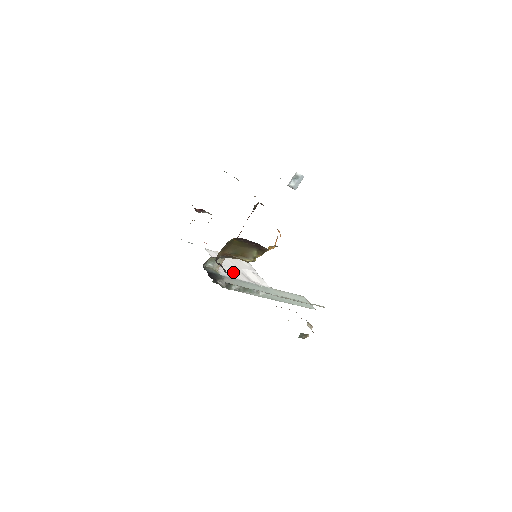
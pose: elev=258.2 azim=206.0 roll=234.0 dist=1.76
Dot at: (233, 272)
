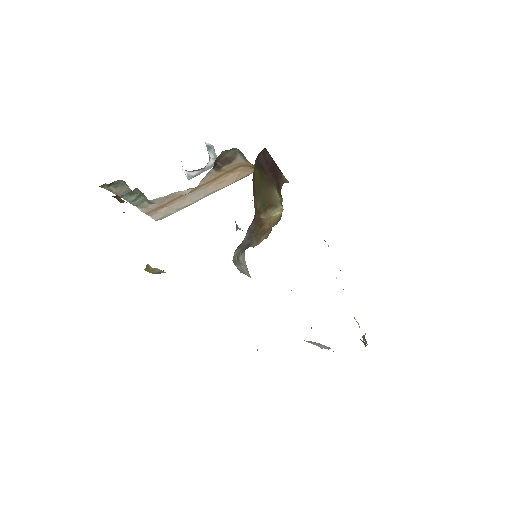
Dot at: occluded
